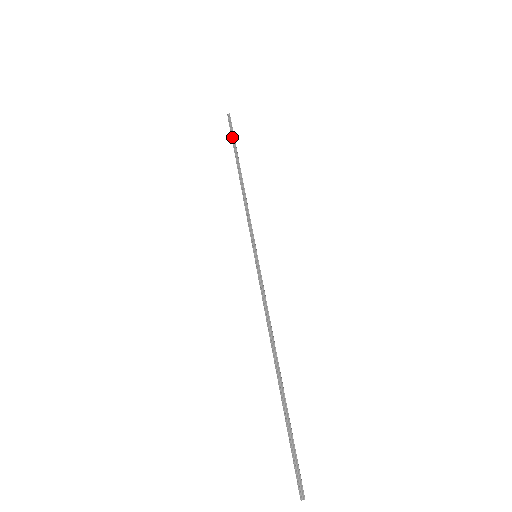
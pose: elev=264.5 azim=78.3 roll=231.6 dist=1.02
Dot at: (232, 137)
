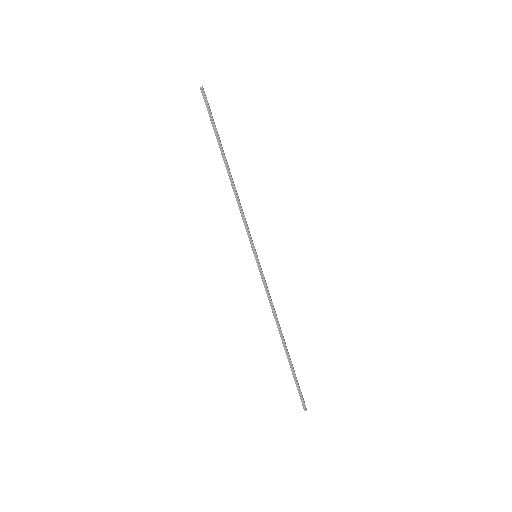
Dot at: (212, 122)
